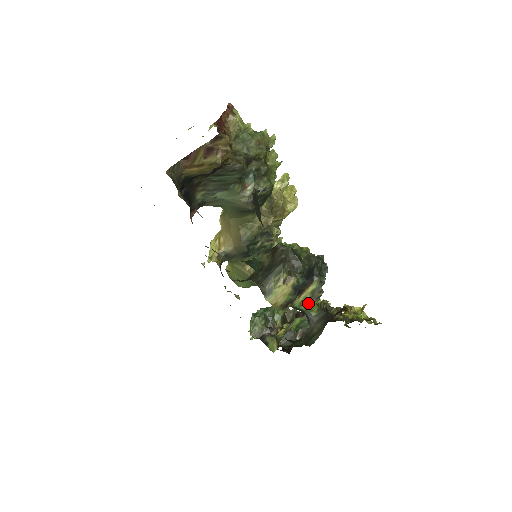
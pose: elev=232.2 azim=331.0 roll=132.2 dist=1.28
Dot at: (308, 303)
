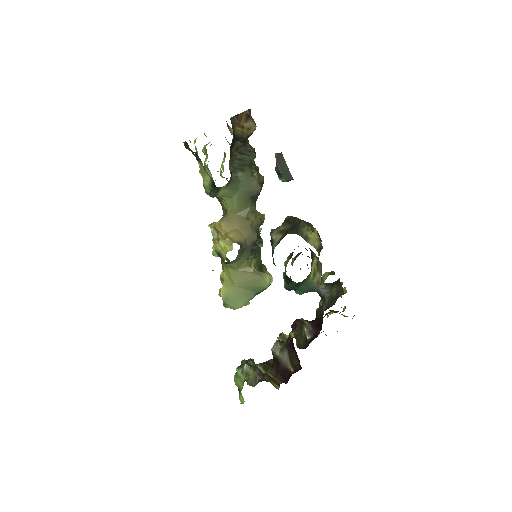
Dot at: (318, 275)
